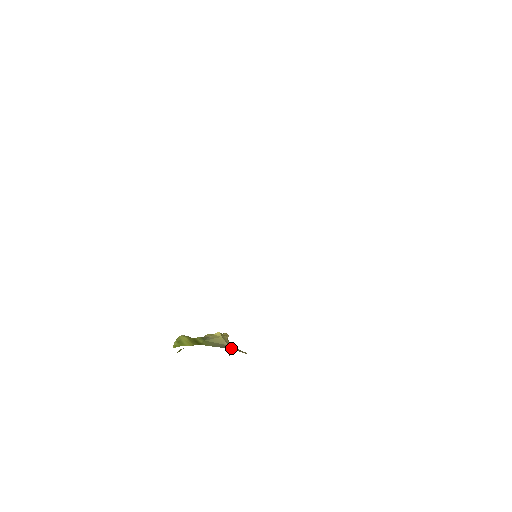
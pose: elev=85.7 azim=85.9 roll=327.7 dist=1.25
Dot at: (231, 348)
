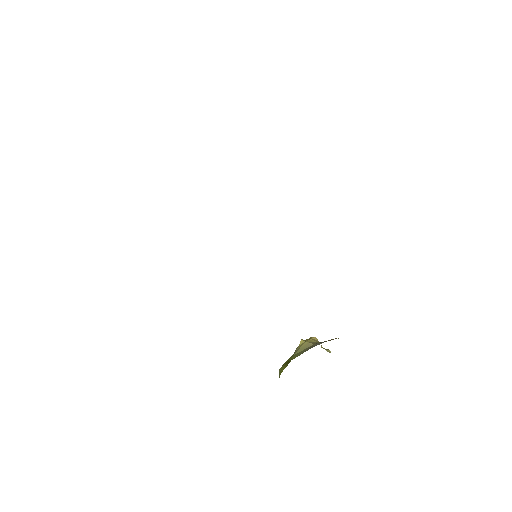
Dot at: (317, 344)
